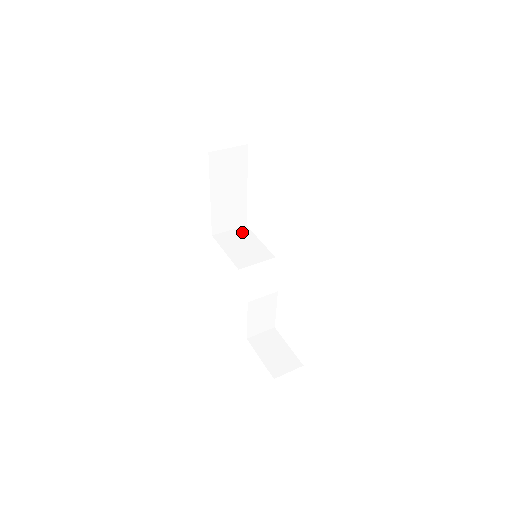
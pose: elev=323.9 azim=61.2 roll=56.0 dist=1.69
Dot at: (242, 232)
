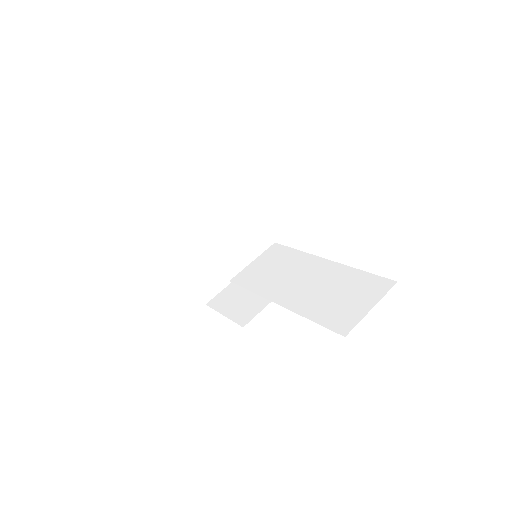
Dot at: (232, 183)
